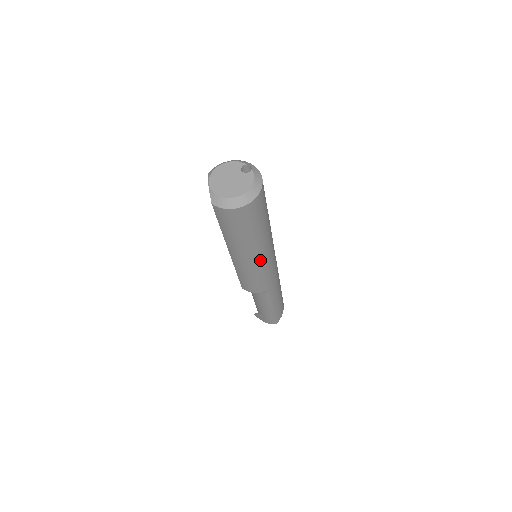
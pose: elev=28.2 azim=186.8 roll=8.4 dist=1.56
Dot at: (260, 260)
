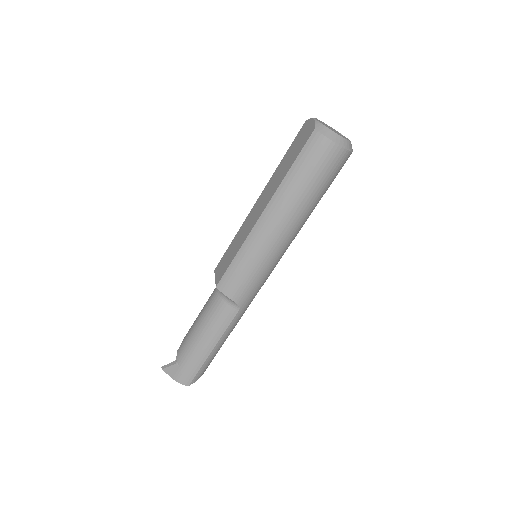
Dot at: (282, 242)
